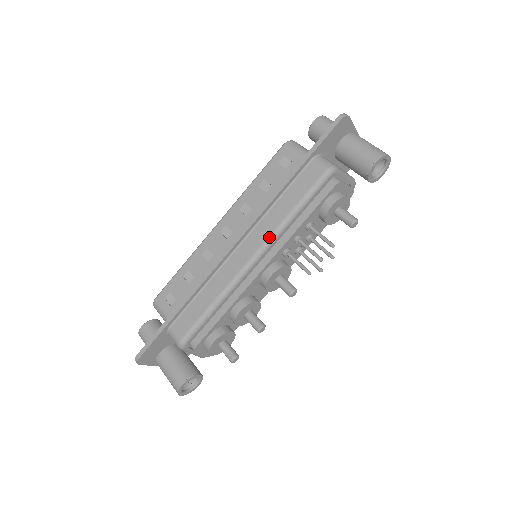
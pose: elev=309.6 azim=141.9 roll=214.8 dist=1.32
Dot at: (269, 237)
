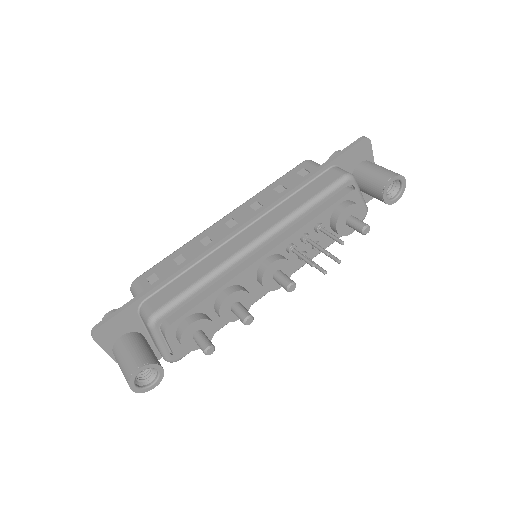
Dot at: (277, 223)
